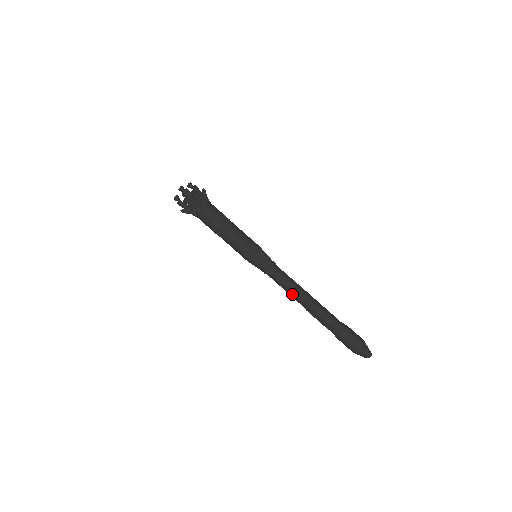
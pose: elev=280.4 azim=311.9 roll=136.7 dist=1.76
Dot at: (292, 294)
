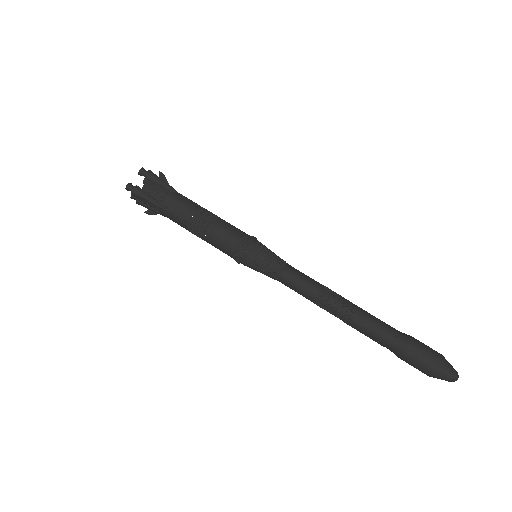
Dot at: (317, 305)
